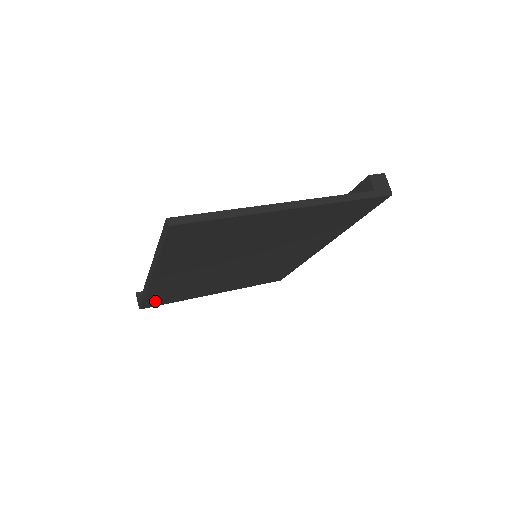
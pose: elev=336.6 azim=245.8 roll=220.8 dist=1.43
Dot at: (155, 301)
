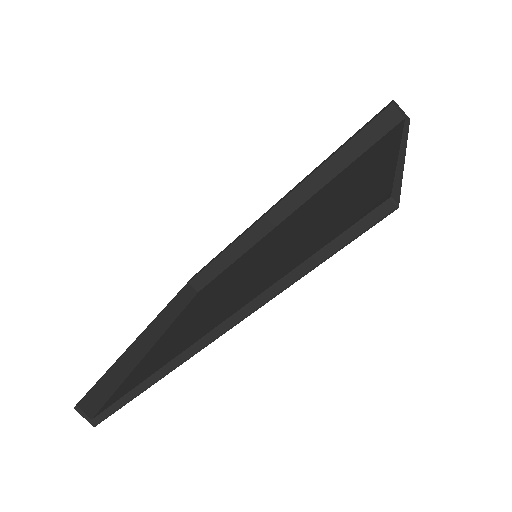
Dot at: occluded
